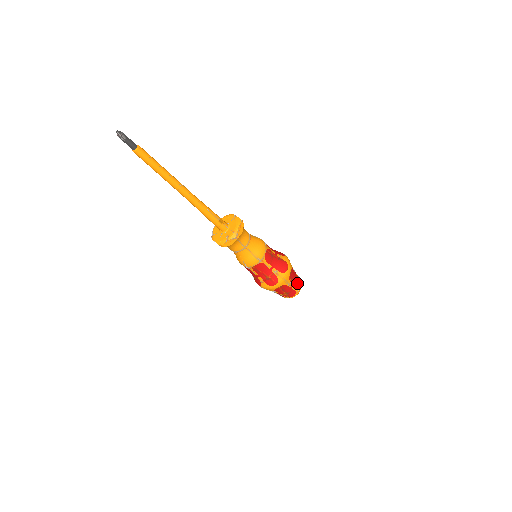
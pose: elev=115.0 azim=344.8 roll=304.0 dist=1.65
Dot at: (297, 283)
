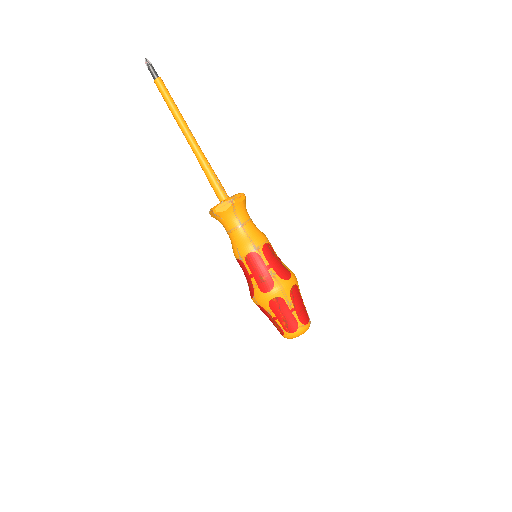
Dot at: (302, 313)
